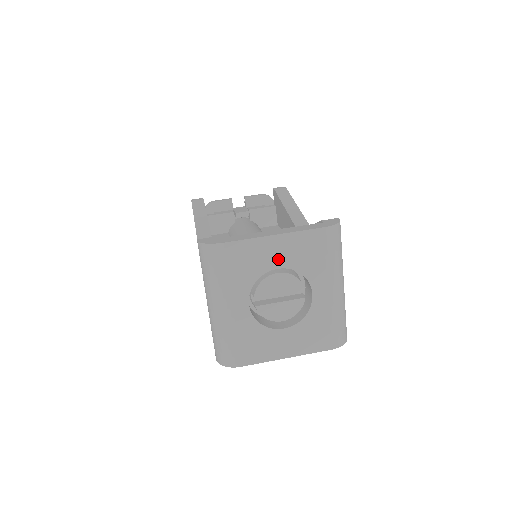
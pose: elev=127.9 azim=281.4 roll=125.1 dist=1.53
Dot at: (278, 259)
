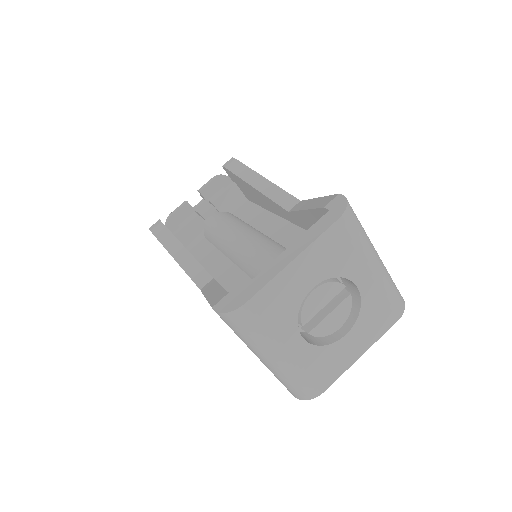
Dot at: (309, 279)
